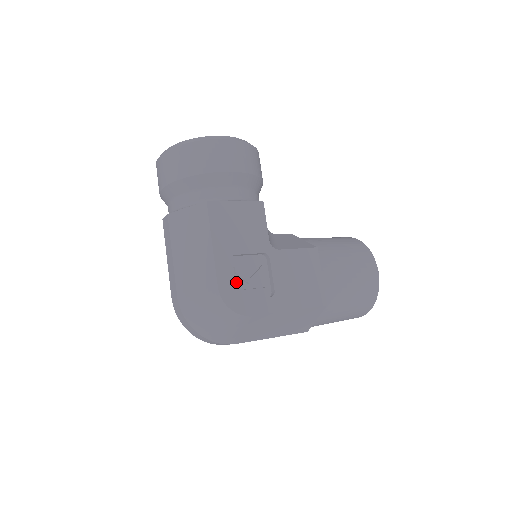
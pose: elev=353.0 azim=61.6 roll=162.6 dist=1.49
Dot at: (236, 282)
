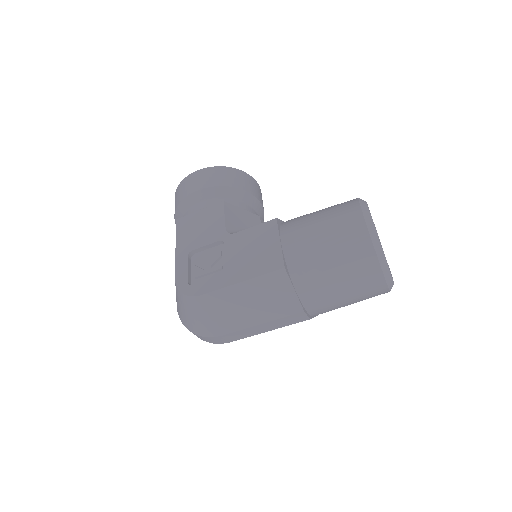
Dot at: (197, 272)
